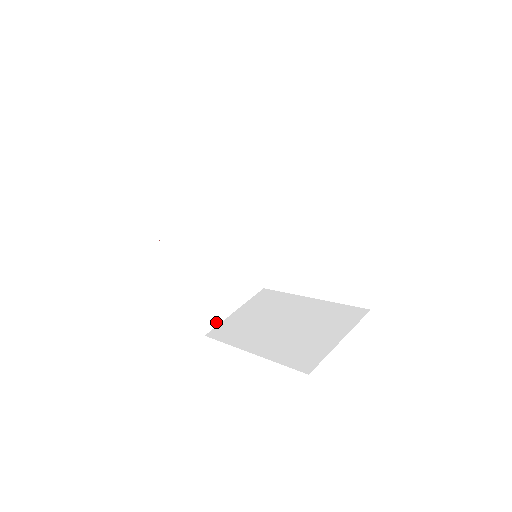
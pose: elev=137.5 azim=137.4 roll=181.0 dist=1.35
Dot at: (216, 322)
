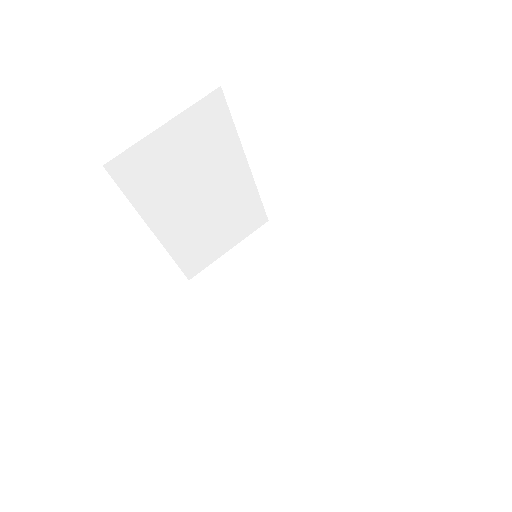
Dot at: (204, 265)
